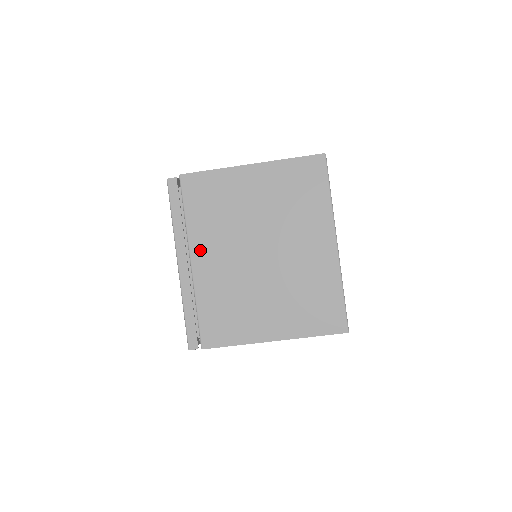
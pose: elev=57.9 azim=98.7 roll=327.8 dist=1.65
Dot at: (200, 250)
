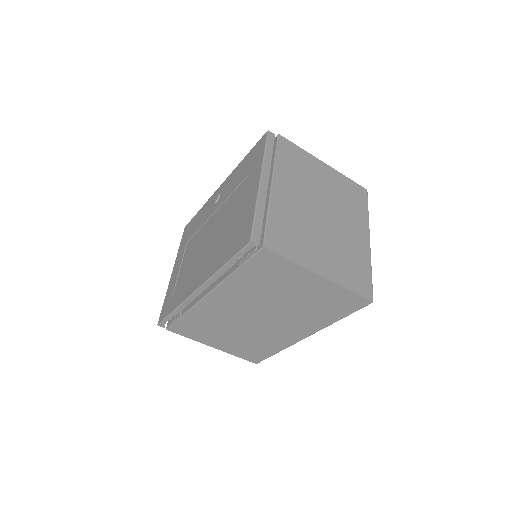
Dot at: (281, 182)
